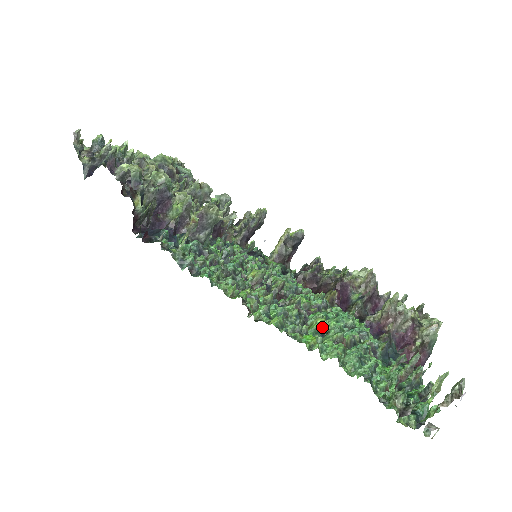
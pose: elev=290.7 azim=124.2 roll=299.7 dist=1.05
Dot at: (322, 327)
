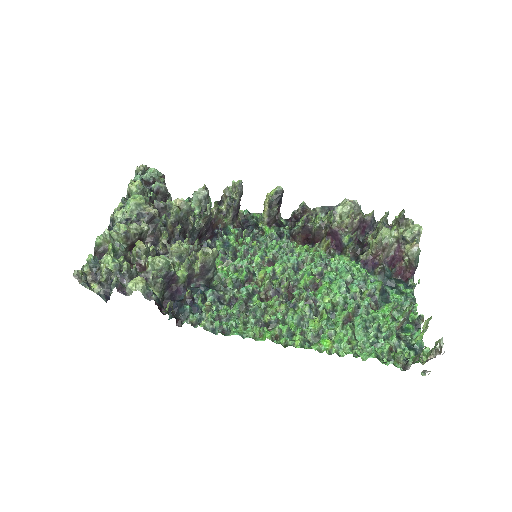
Dot at: (330, 308)
